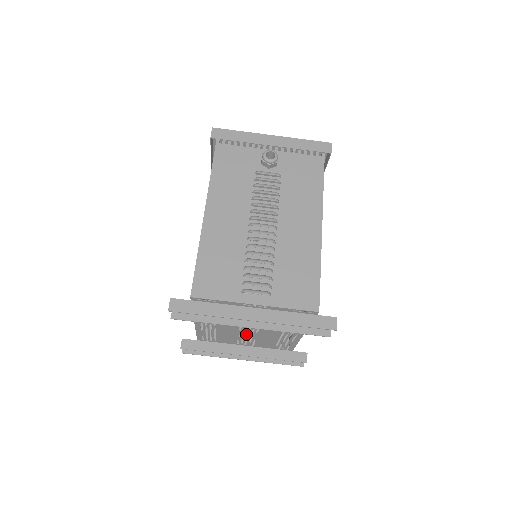
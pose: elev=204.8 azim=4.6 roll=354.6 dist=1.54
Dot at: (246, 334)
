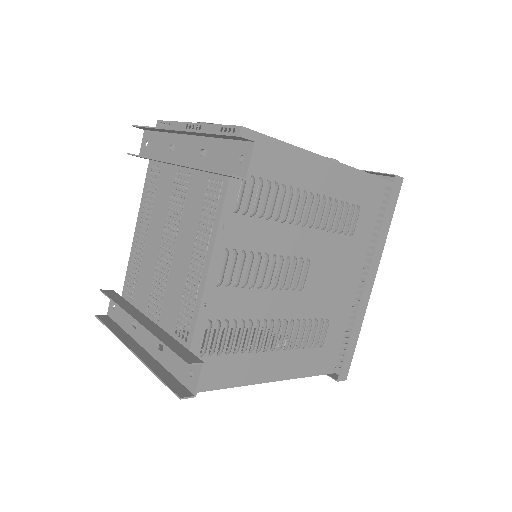
Dot at: (164, 257)
